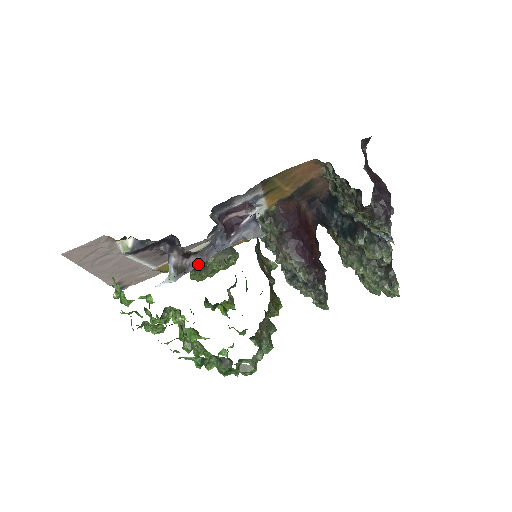
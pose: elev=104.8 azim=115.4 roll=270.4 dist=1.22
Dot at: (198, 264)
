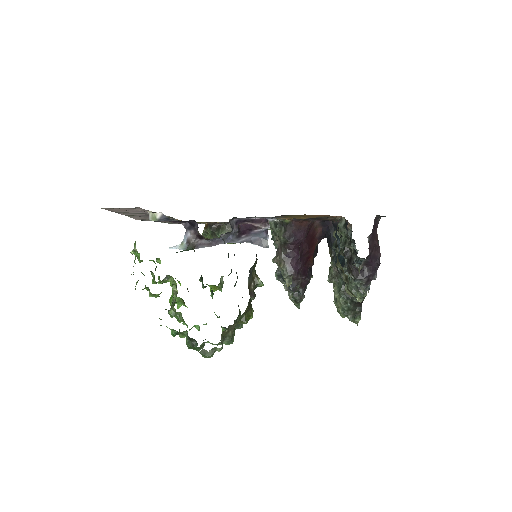
Dot at: (207, 246)
